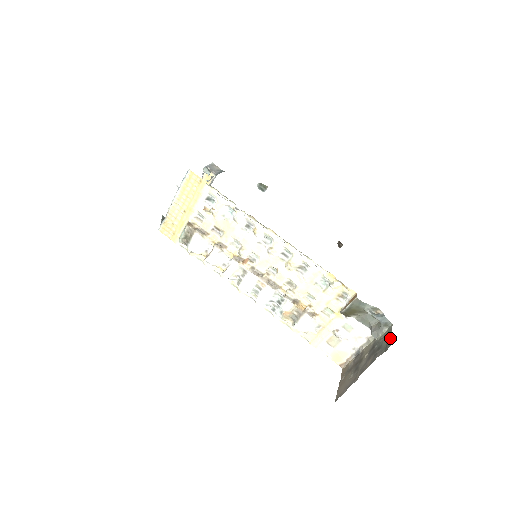
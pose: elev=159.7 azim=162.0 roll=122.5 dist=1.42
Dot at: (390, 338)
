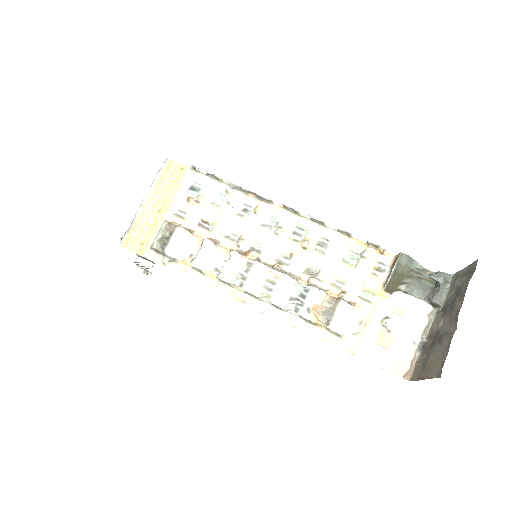
Dot at: (467, 268)
